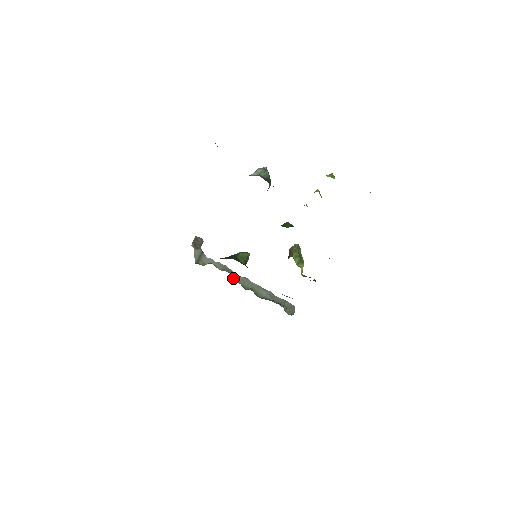
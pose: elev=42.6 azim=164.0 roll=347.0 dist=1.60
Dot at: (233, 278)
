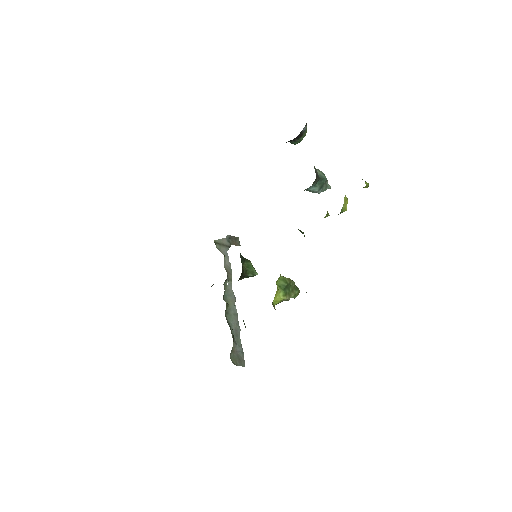
Dot at: (226, 283)
